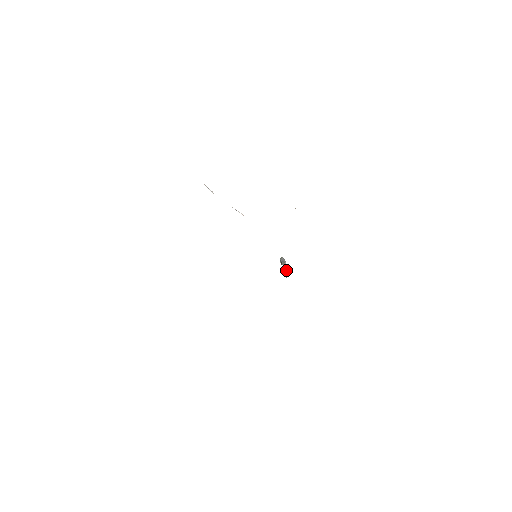
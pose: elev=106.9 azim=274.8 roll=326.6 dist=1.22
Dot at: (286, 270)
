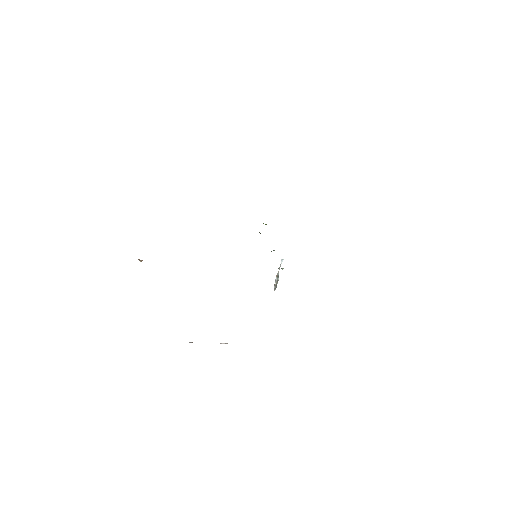
Dot at: occluded
